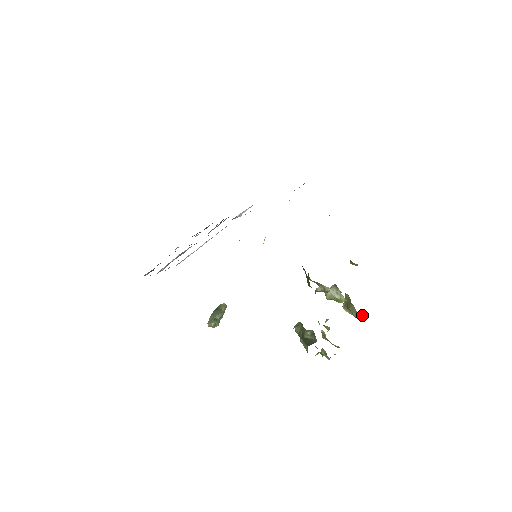
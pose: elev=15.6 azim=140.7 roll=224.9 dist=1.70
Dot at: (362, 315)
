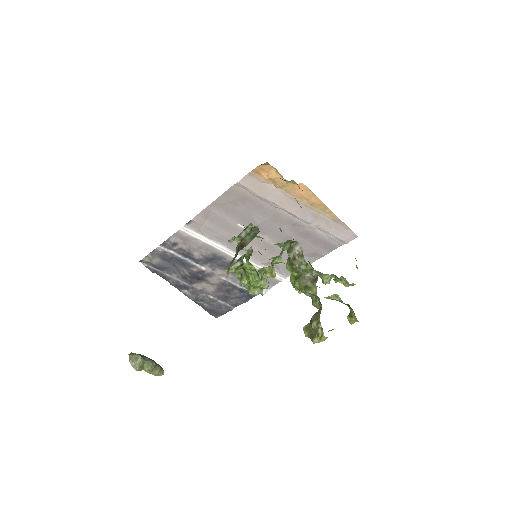
Dot at: (323, 333)
